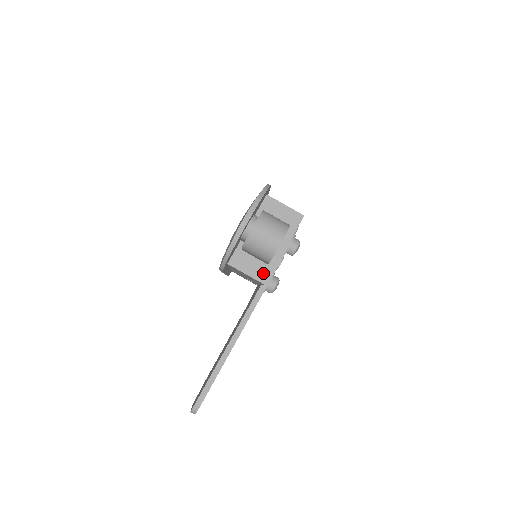
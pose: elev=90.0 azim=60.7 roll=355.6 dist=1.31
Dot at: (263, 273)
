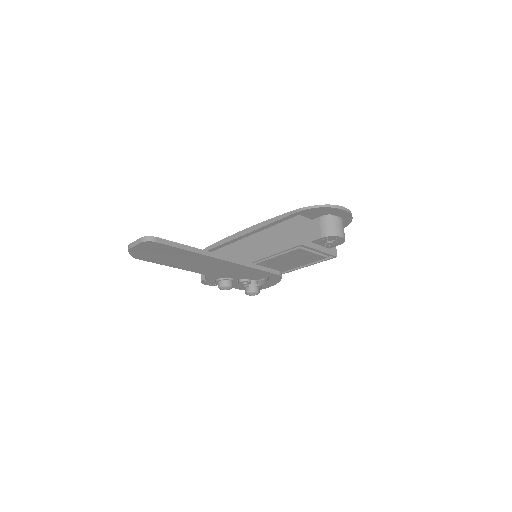
Dot at: (306, 240)
